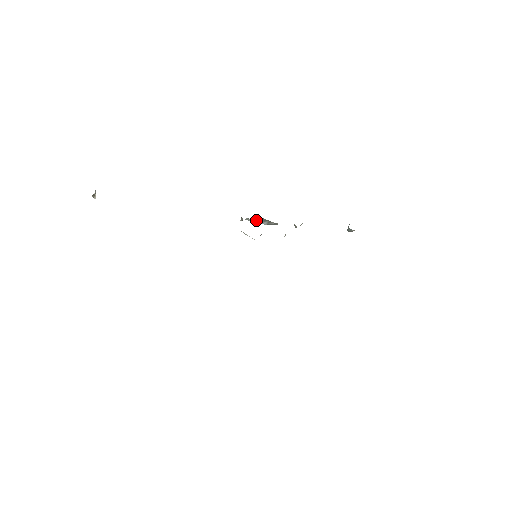
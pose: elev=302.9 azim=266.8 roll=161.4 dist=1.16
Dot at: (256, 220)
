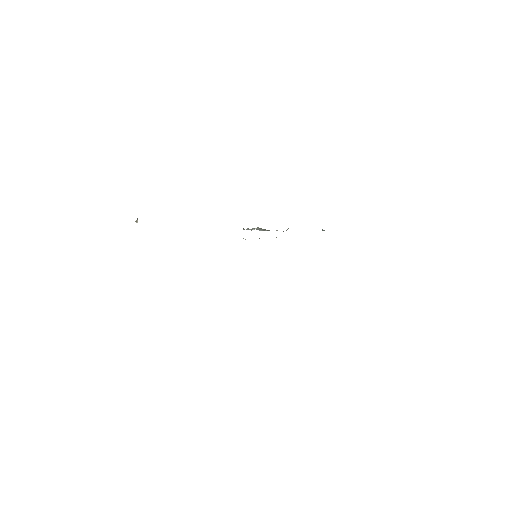
Dot at: (254, 229)
